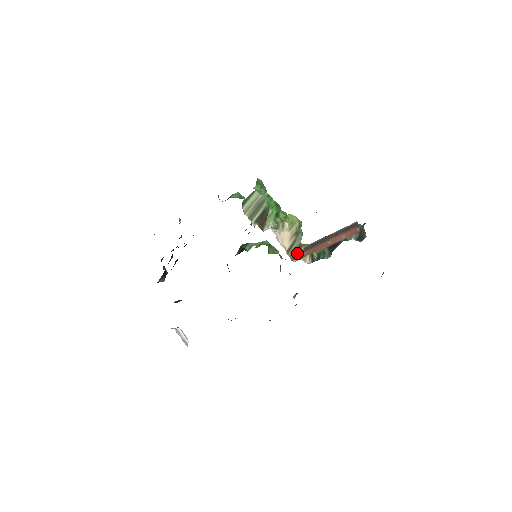
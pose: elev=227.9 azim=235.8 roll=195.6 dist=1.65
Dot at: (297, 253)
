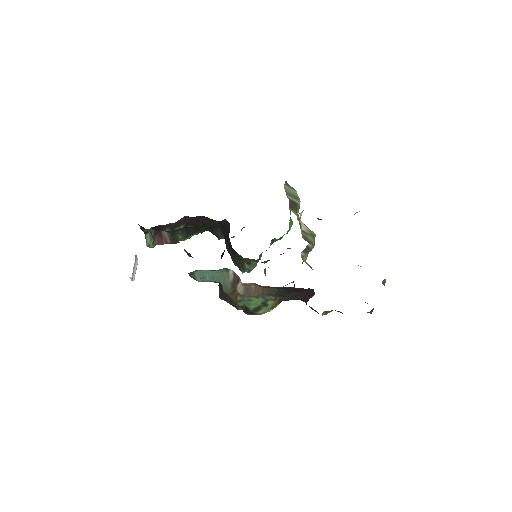
Dot at: (307, 241)
